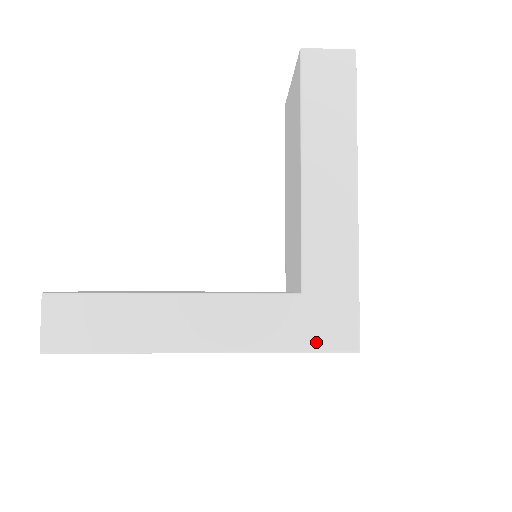
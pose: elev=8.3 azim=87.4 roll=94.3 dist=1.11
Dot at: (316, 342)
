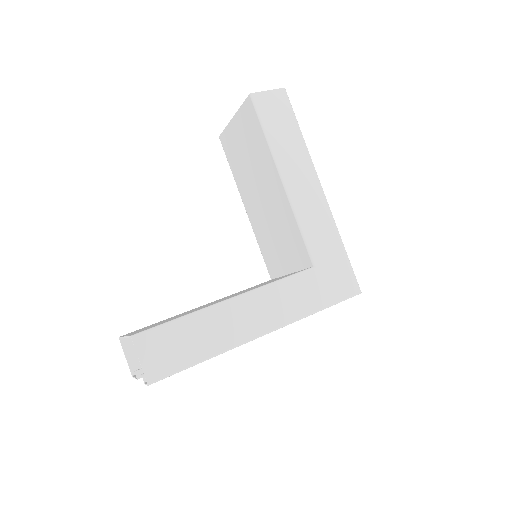
Dot at: (335, 296)
